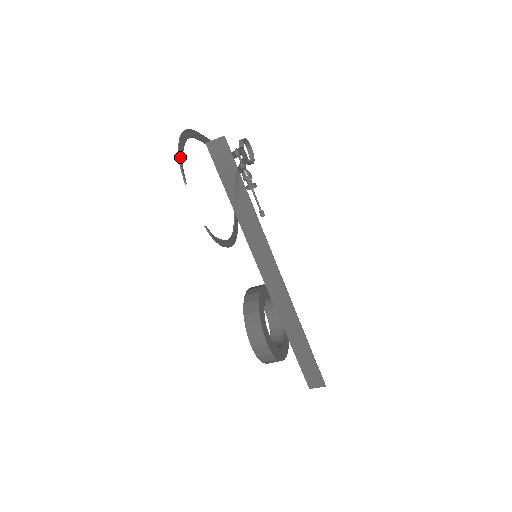
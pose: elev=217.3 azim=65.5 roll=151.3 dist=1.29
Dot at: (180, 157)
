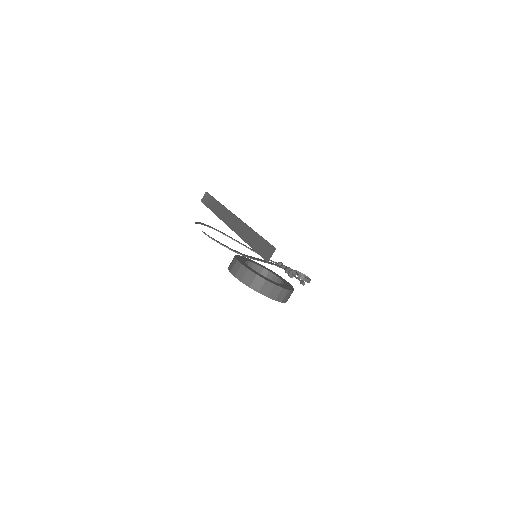
Dot at: (198, 222)
